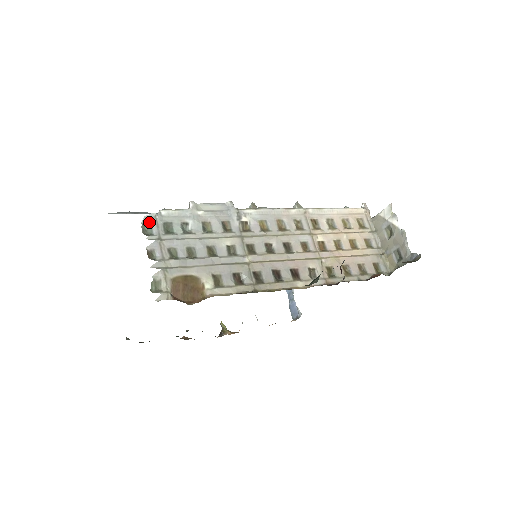
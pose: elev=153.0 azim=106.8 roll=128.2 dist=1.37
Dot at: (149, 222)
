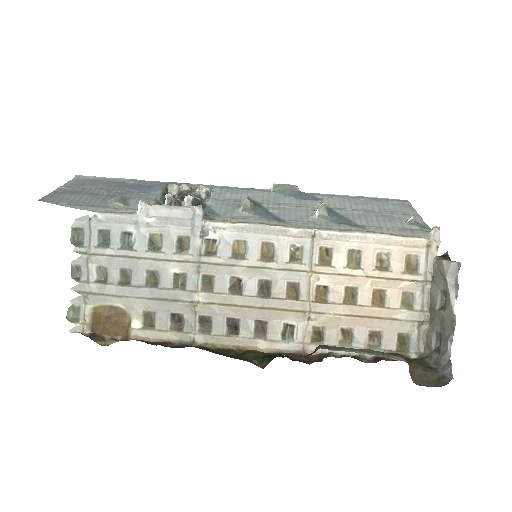
Dot at: (81, 227)
